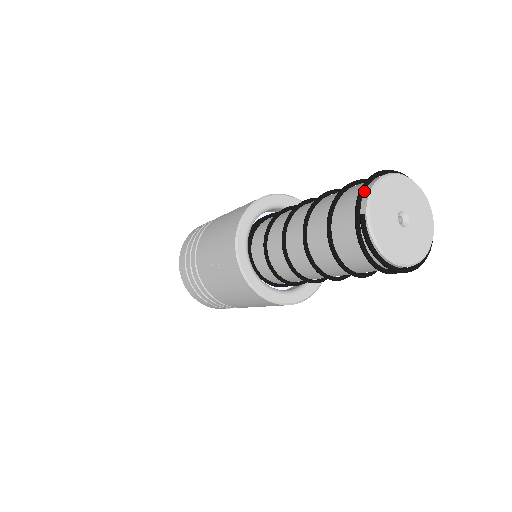
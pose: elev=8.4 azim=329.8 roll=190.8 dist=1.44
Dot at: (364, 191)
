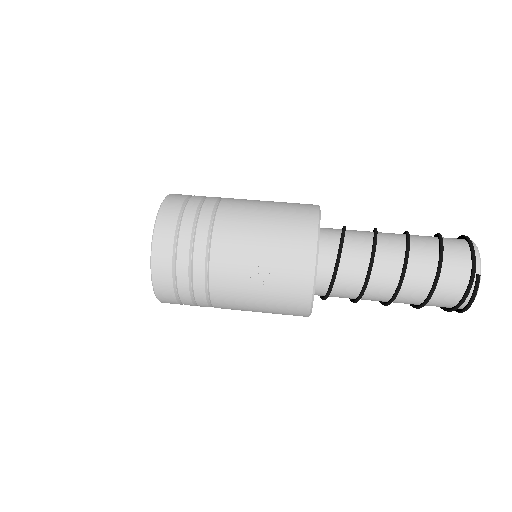
Dot at: (474, 255)
